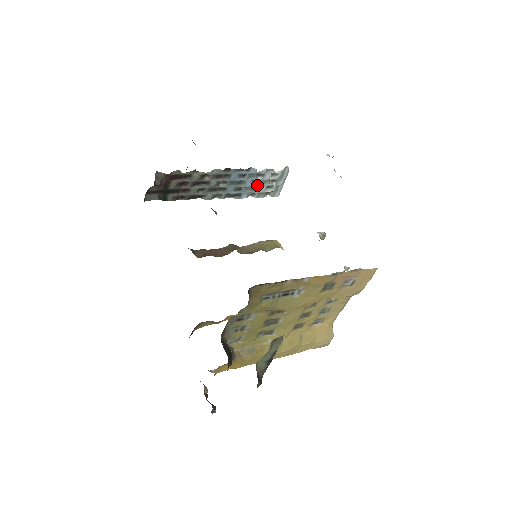
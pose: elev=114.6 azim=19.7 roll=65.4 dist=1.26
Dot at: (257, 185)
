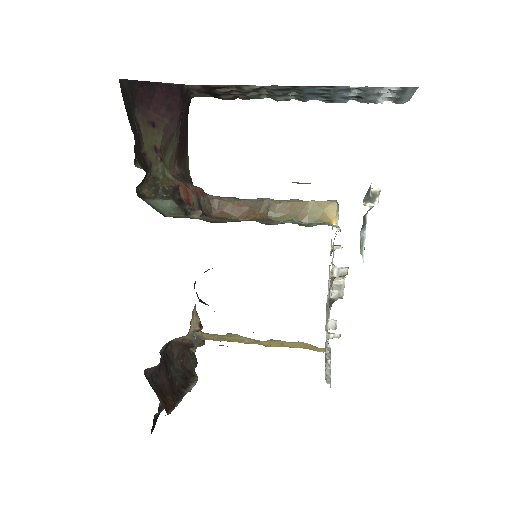
Dot at: (359, 95)
